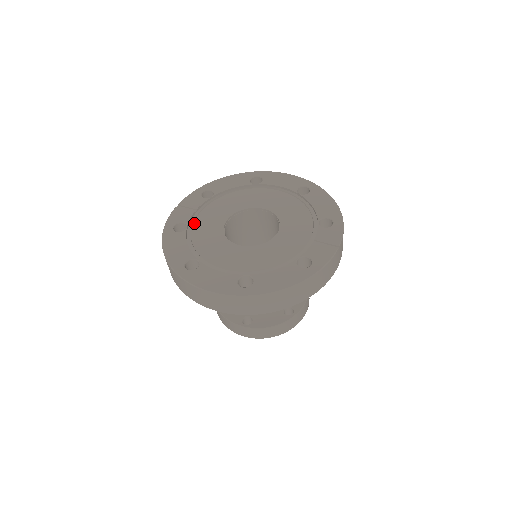
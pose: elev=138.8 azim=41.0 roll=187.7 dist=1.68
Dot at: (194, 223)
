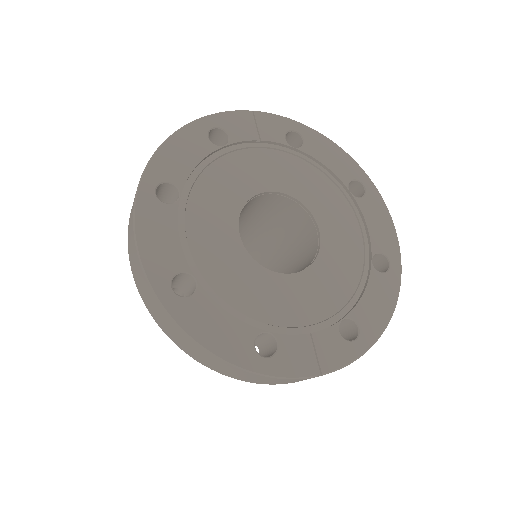
Dot at: (238, 151)
